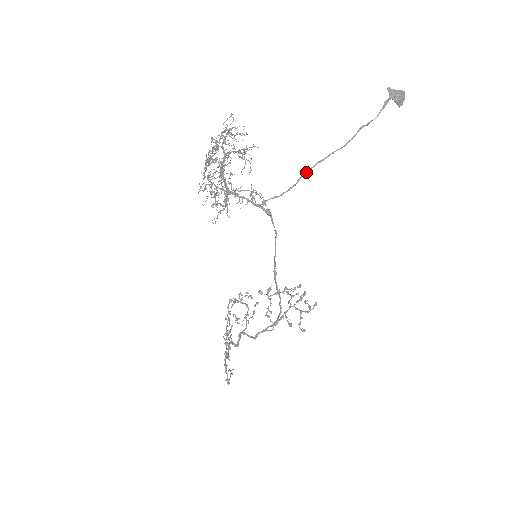
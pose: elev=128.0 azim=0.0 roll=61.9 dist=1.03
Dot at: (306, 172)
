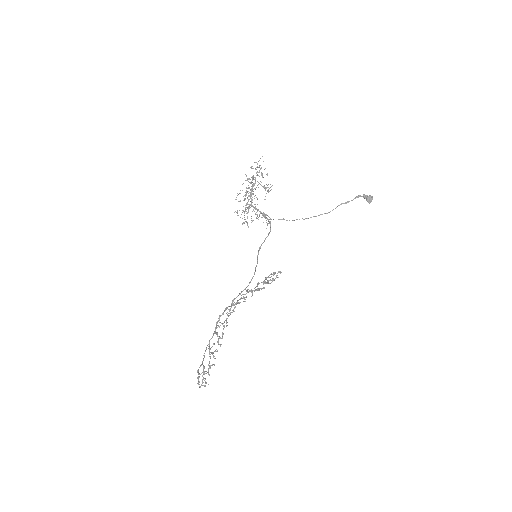
Dot at: (303, 219)
